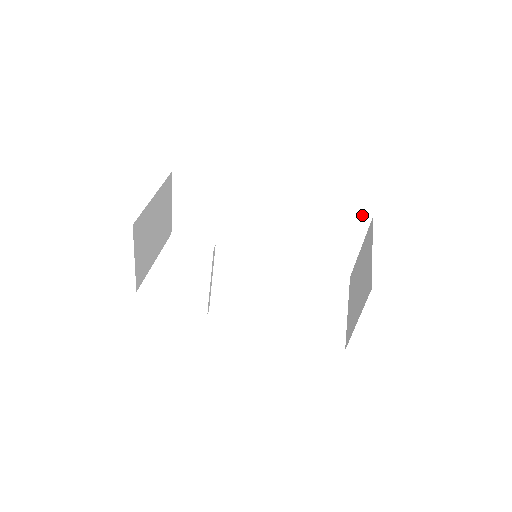
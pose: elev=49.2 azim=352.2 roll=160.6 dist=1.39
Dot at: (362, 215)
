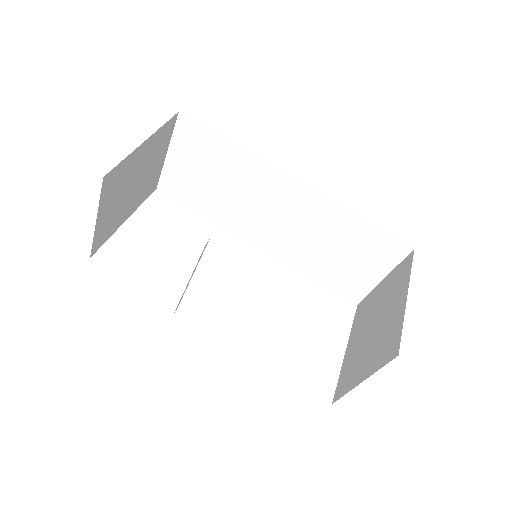
Dot at: (402, 242)
